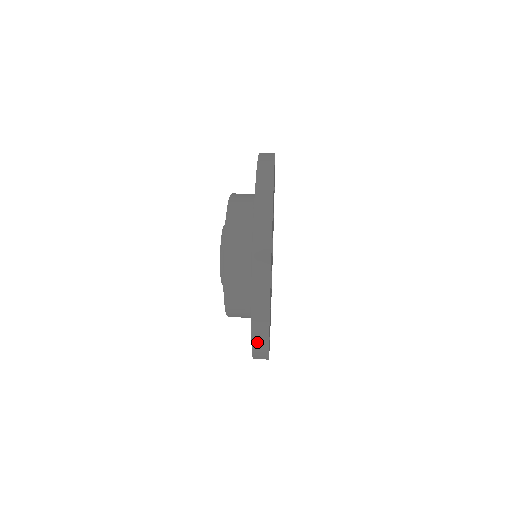
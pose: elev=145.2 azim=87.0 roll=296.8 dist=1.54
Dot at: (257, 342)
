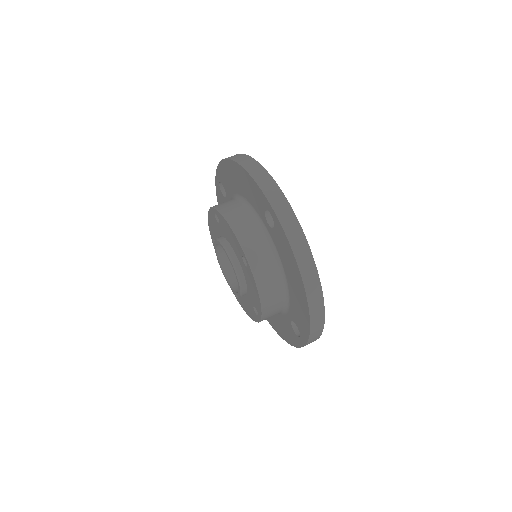
Dot at: (313, 334)
